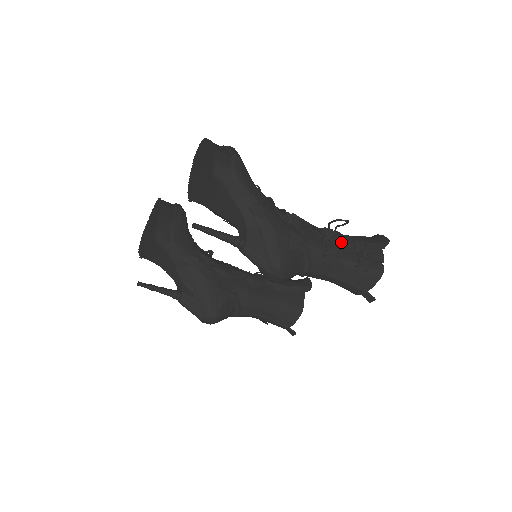
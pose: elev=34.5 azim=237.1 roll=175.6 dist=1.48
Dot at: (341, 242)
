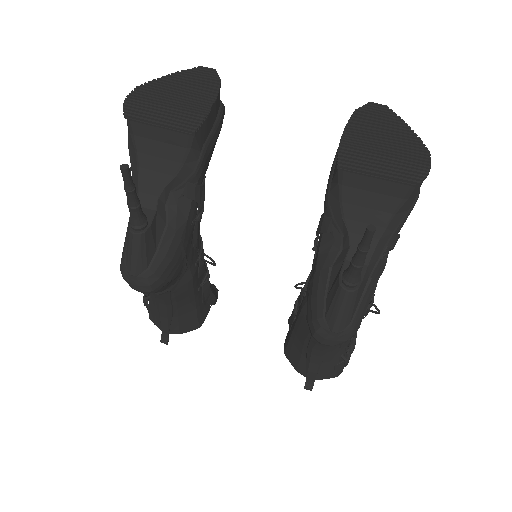
Dot at: occluded
